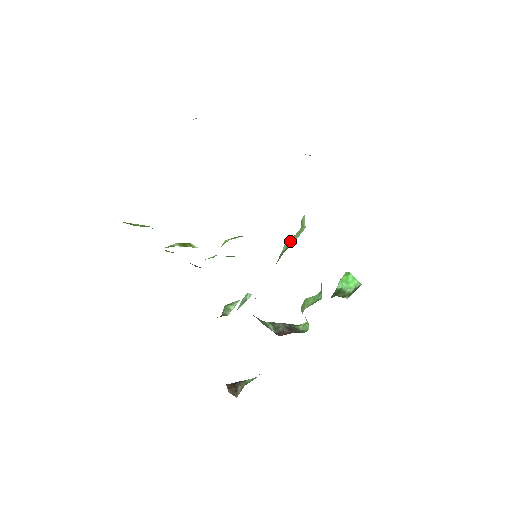
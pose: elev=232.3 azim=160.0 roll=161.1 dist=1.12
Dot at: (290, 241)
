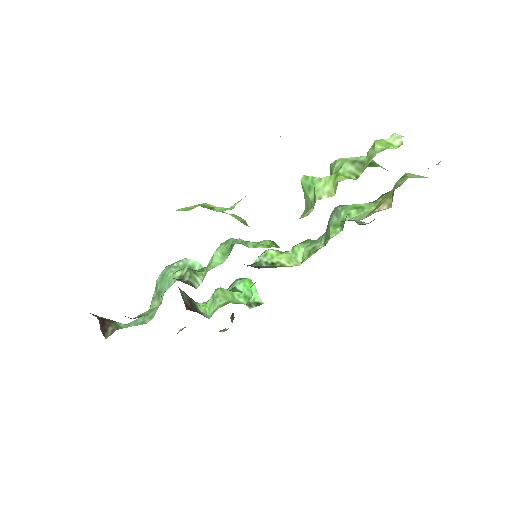
Dot at: (276, 256)
